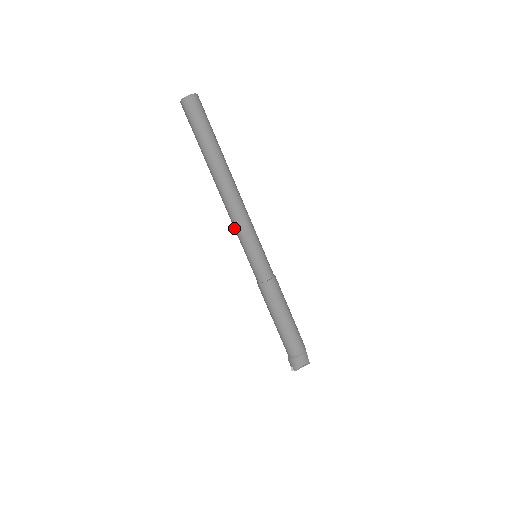
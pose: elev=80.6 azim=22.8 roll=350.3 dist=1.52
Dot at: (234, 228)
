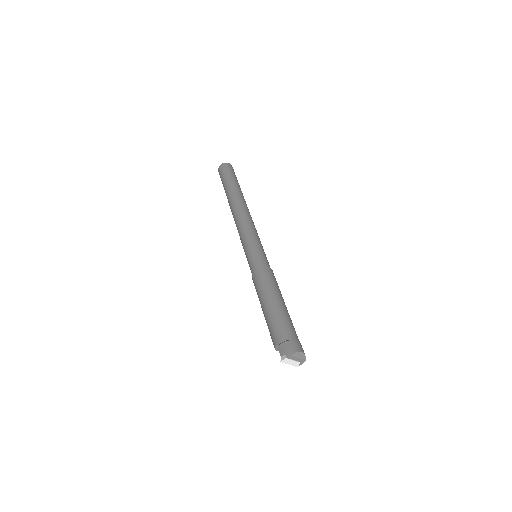
Dot at: (241, 231)
